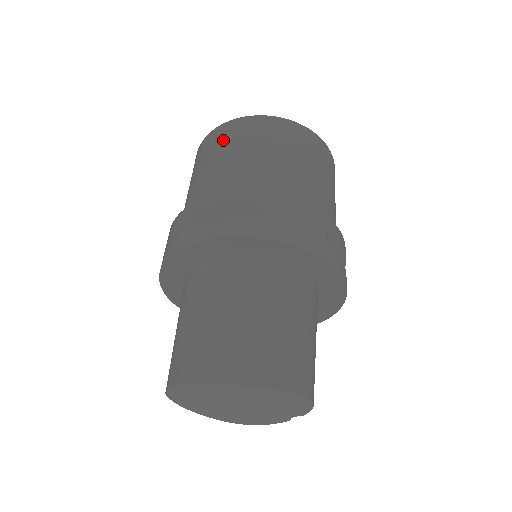
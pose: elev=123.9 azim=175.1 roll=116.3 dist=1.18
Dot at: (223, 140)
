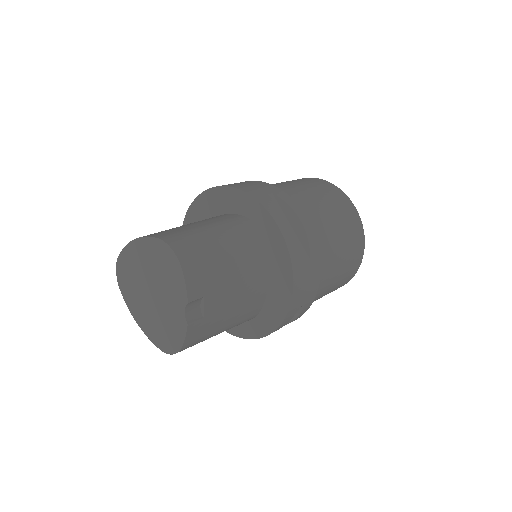
Dot at: occluded
